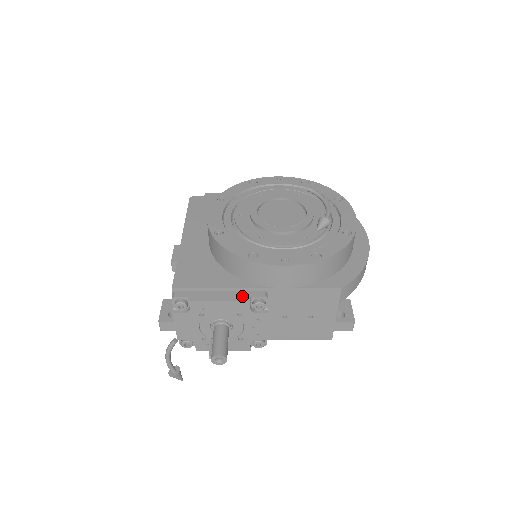
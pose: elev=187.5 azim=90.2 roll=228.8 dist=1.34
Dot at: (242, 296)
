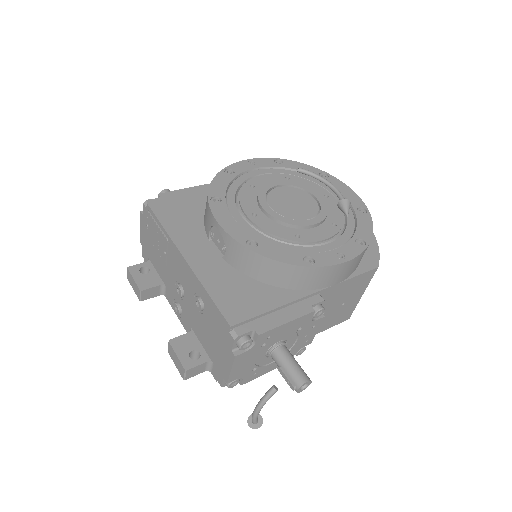
Dot at: (304, 308)
